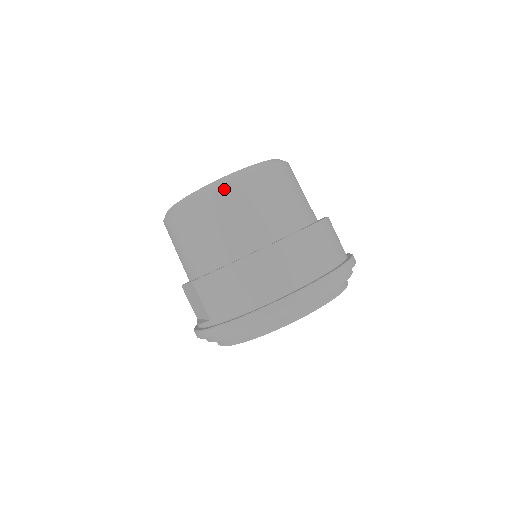
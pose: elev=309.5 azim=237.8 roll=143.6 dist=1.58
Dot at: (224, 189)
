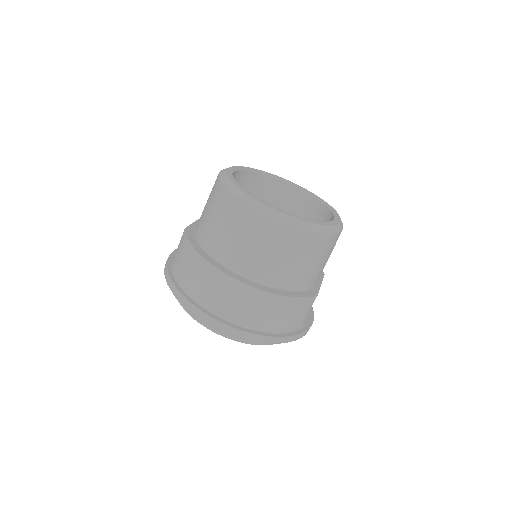
Dot at: (242, 206)
